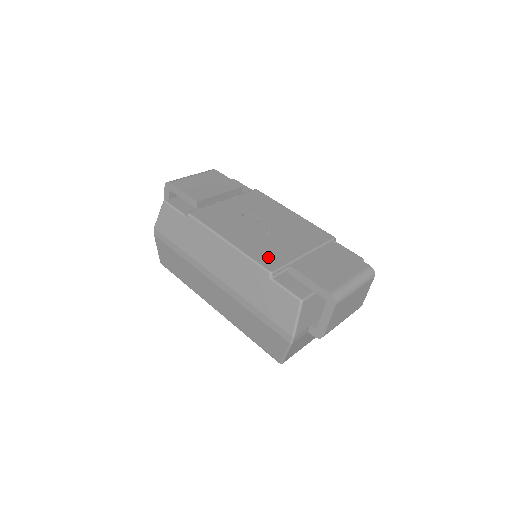
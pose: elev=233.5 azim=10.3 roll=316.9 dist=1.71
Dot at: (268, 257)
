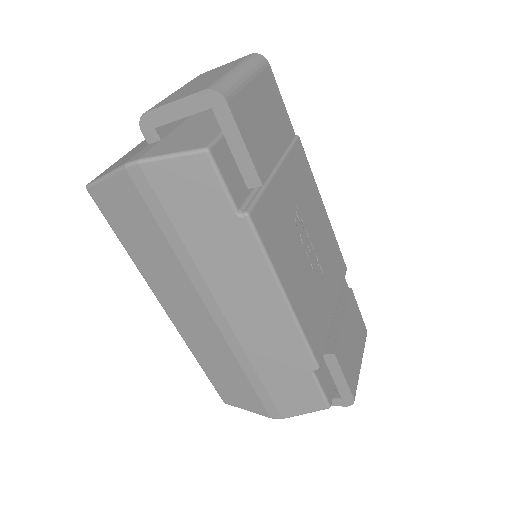
Dot at: (317, 332)
